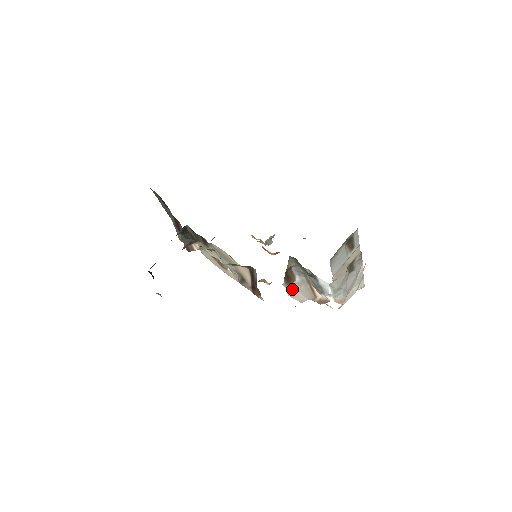
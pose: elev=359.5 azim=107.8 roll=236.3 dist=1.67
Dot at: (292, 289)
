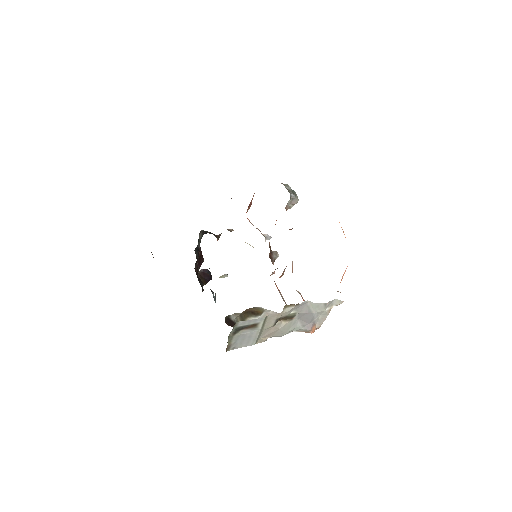
Dot at: (269, 313)
